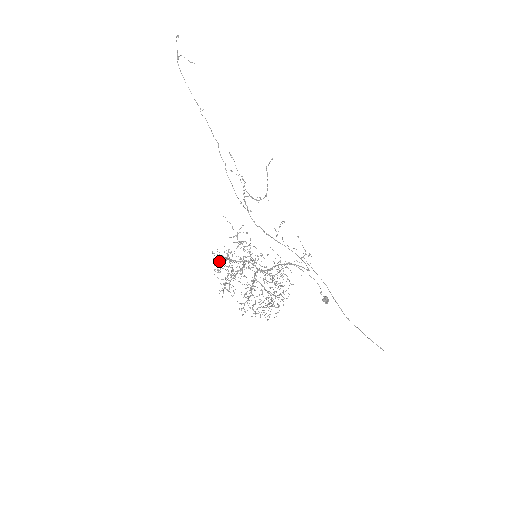
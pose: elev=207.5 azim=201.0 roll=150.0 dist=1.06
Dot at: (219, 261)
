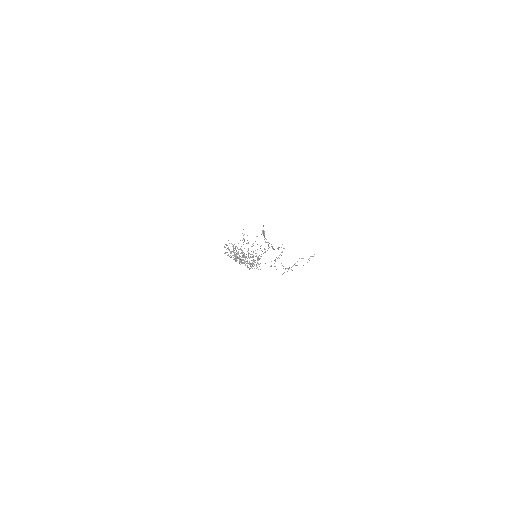
Dot at: occluded
